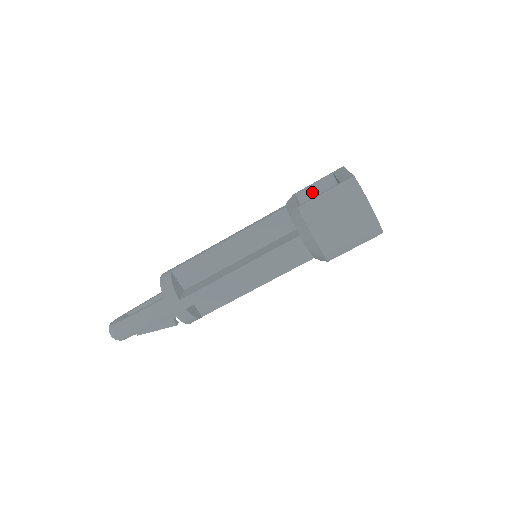
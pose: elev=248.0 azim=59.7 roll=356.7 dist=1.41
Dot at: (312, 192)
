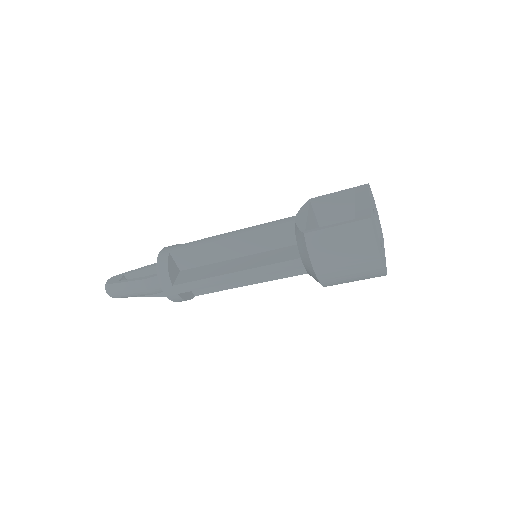
Dot at: (329, 202)
